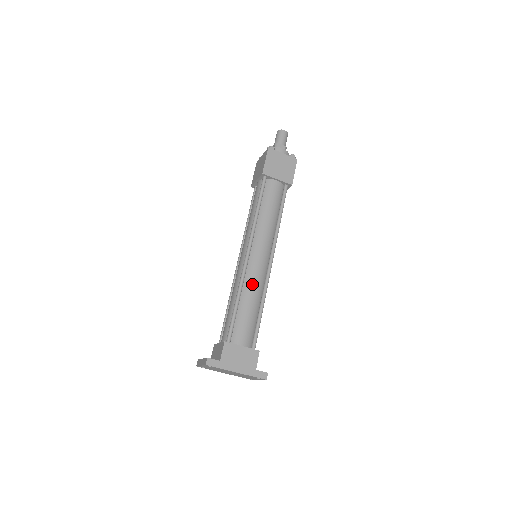
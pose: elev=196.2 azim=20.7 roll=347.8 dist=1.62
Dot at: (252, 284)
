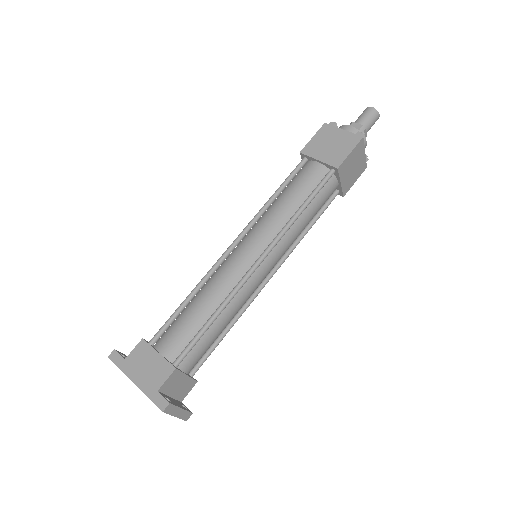
Dot at: (216, 282)
